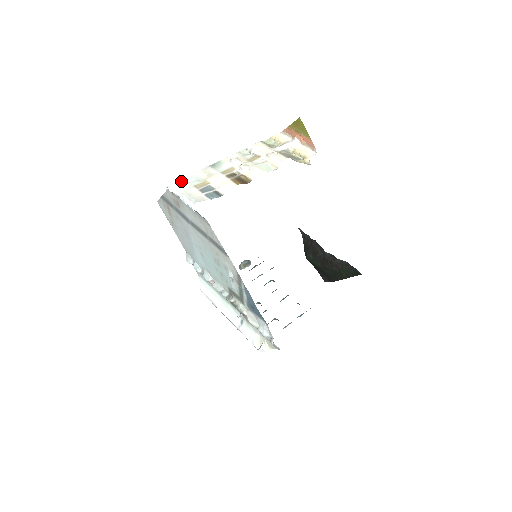
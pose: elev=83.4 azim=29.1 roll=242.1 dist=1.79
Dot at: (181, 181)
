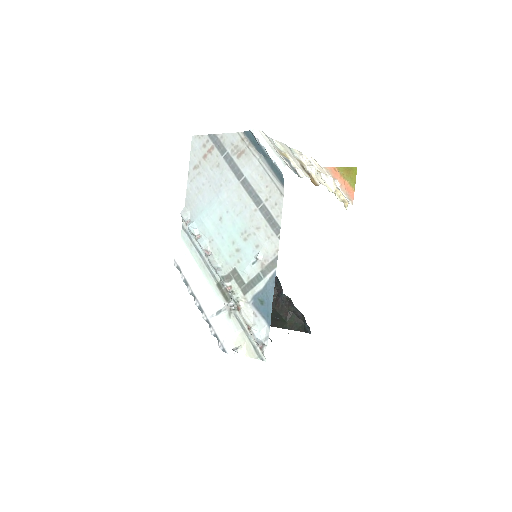
Dot at: occluded
